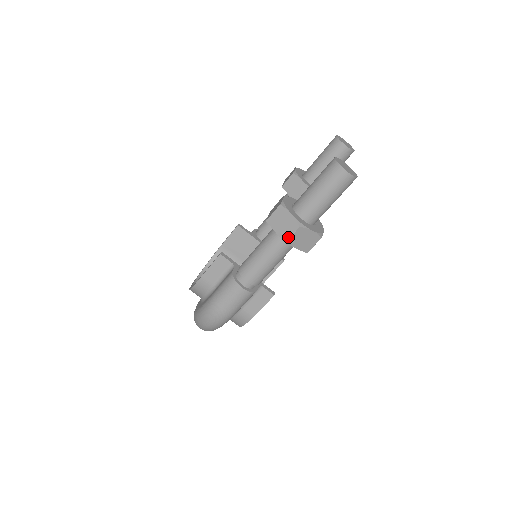
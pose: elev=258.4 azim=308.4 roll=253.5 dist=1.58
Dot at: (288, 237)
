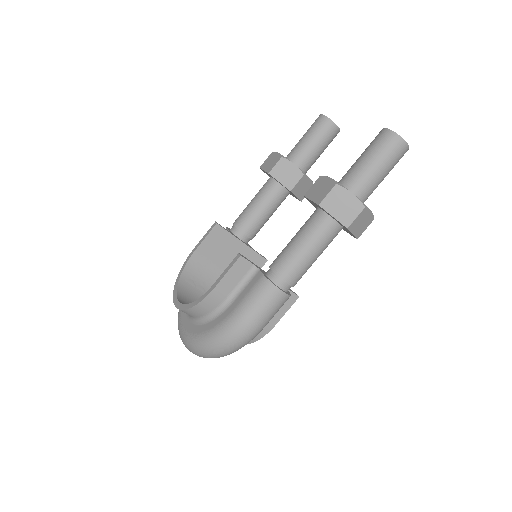
Dot at: (351, 221)
